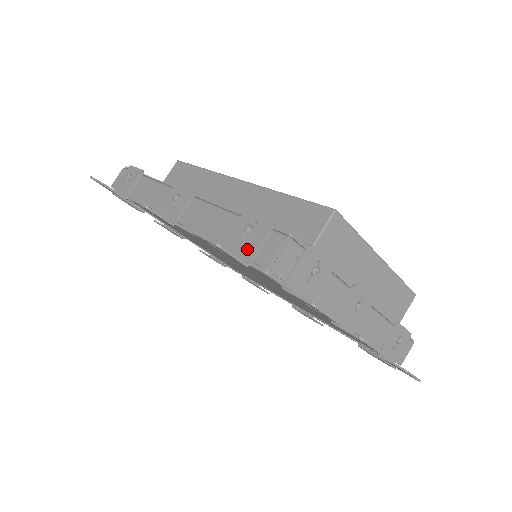
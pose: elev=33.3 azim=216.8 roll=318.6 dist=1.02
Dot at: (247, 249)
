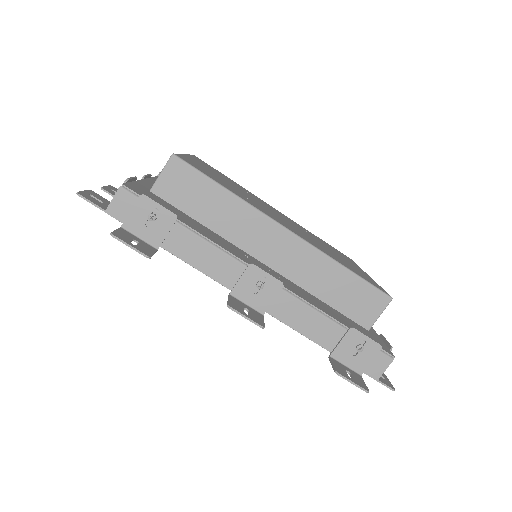
Dot at: (359, 363)
